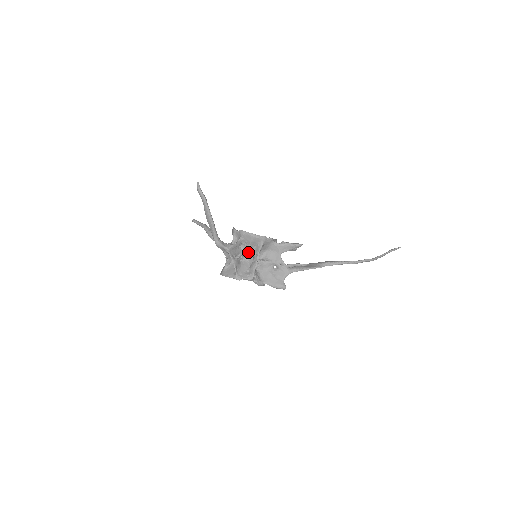
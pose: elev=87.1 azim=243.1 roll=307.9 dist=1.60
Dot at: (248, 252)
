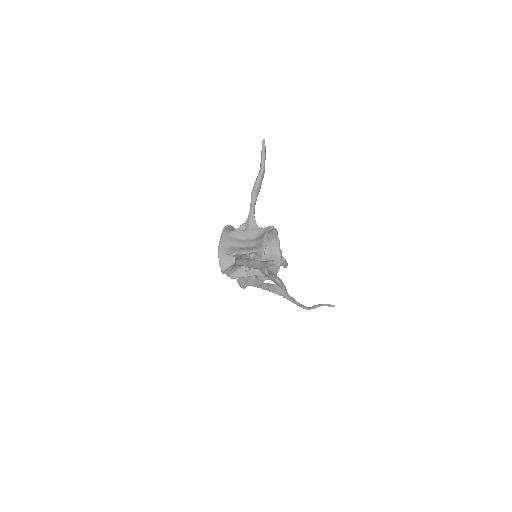
Dot at: occluded
